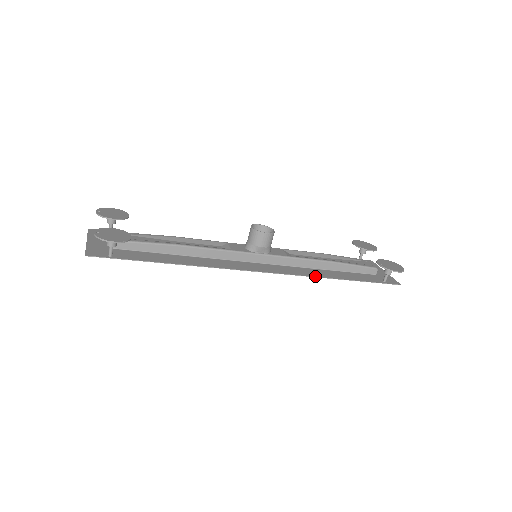
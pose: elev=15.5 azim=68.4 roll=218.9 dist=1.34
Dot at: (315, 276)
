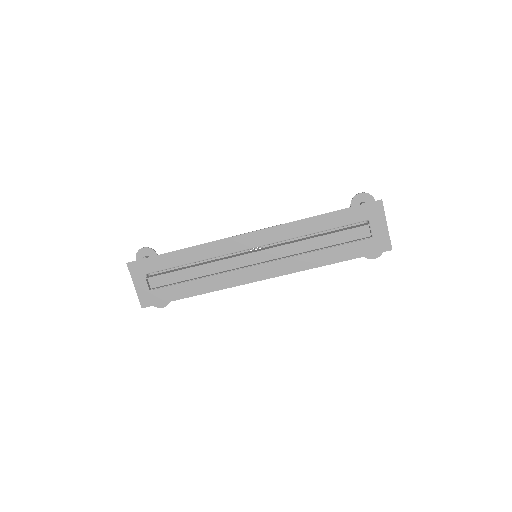
Dot at: (294, 222)
